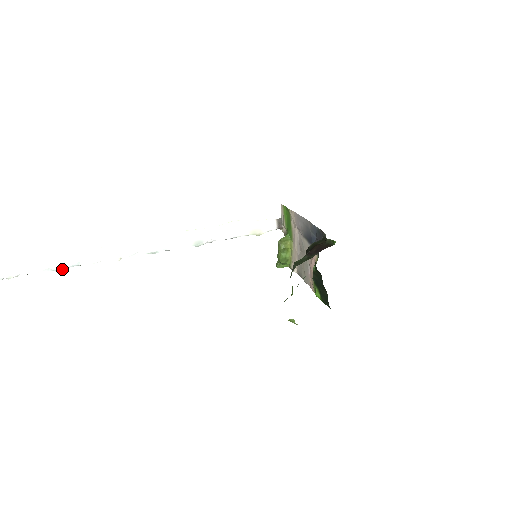
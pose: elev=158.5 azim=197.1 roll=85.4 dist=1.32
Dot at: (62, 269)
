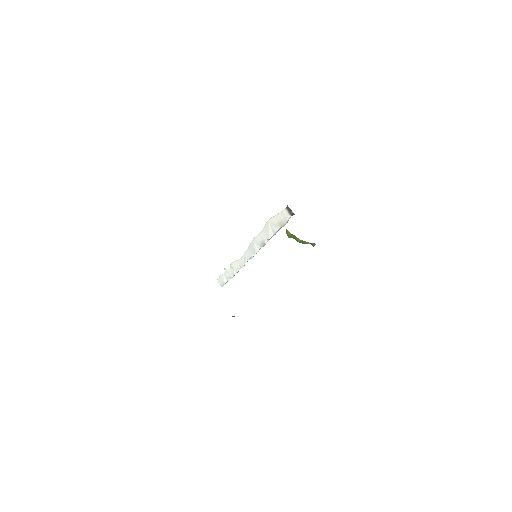
Dot at: occluded
